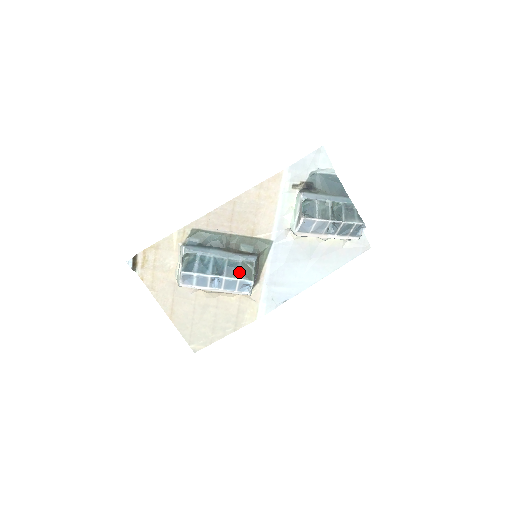
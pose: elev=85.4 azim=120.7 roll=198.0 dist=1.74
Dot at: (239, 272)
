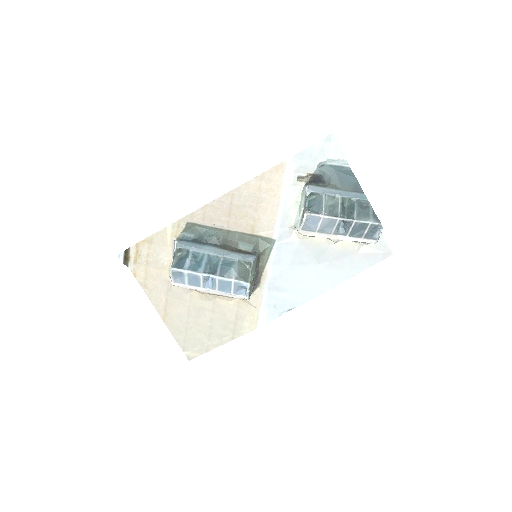
Dot at: (234, 272)
